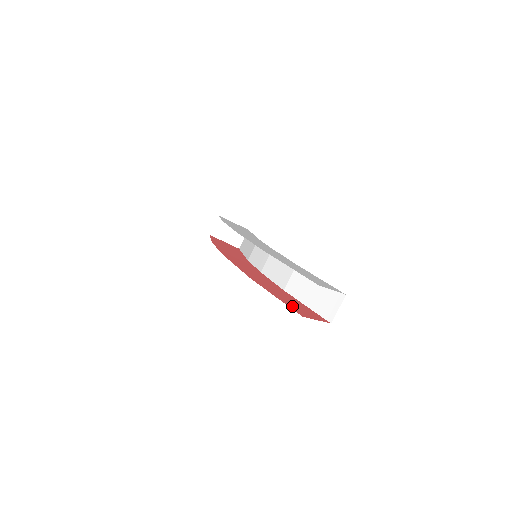
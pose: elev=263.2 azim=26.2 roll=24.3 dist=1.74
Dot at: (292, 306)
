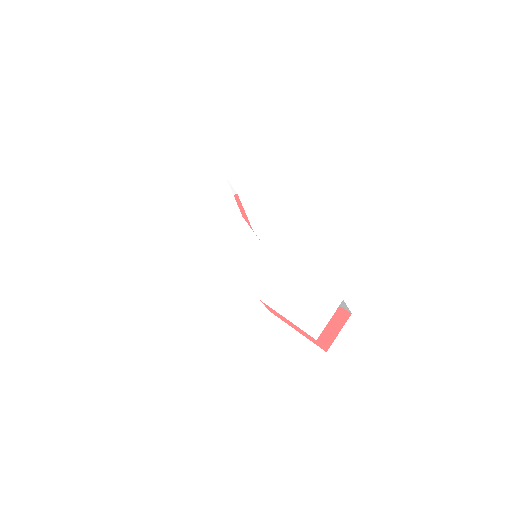
Dot at: occluded
